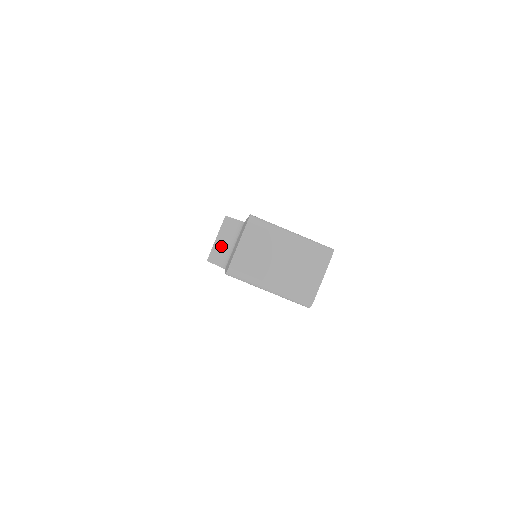
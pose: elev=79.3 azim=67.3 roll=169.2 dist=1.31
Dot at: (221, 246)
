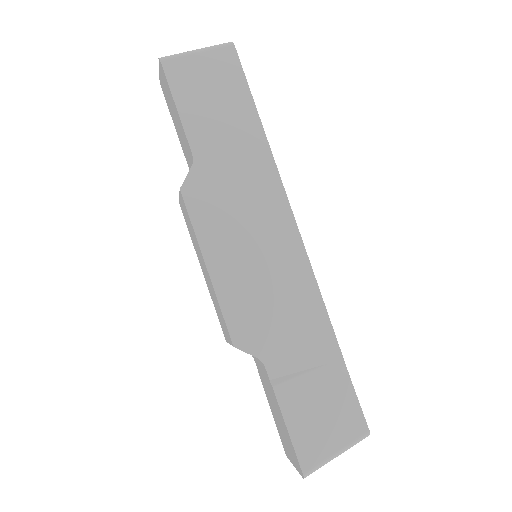
Dot at: occluded
